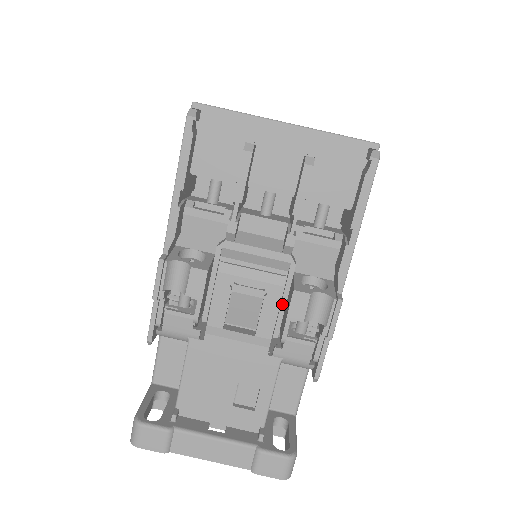
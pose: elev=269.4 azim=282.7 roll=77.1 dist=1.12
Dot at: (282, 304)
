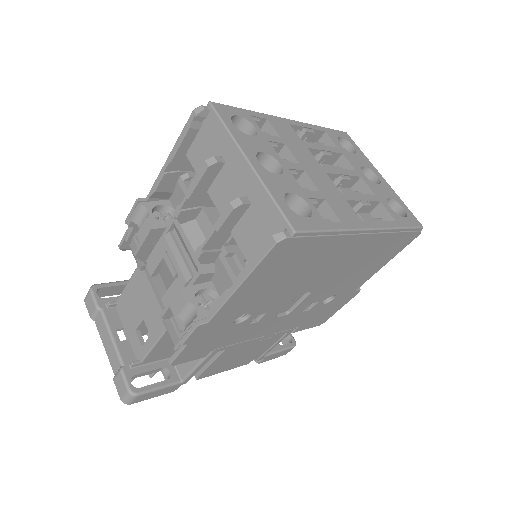
Dot at: occluded
